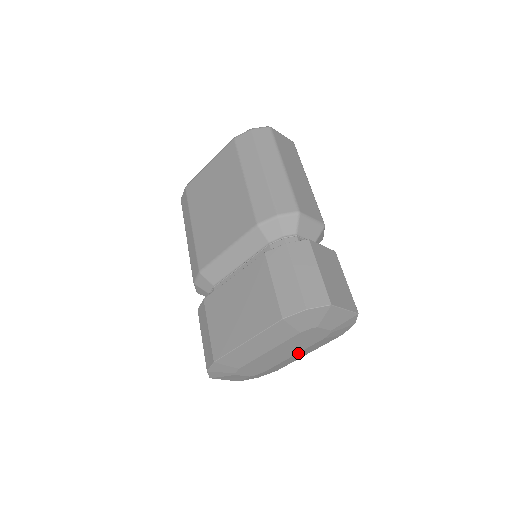
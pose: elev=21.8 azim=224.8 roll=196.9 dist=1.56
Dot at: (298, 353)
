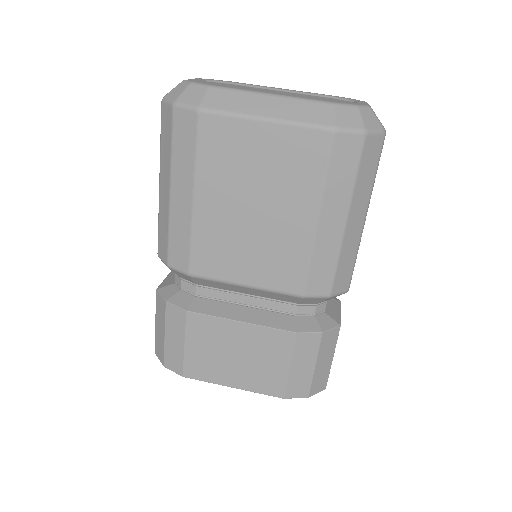
Dot at: occluded
